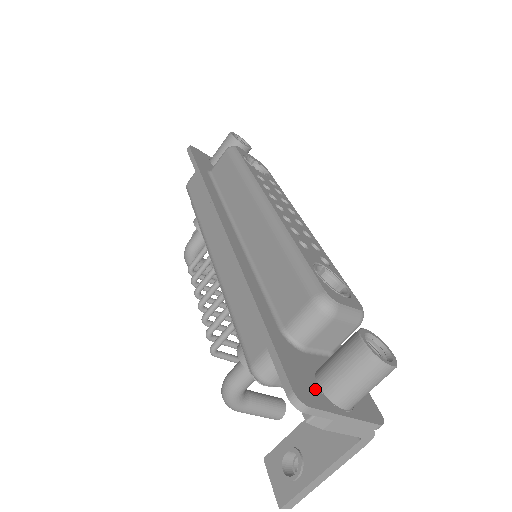
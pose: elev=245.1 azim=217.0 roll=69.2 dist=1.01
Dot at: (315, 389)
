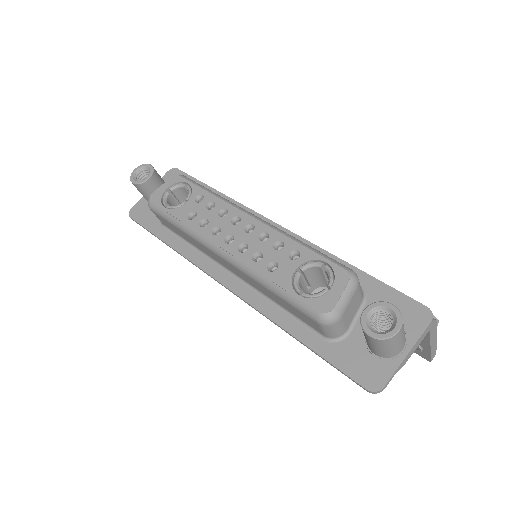
Dot at: (376, 363)
